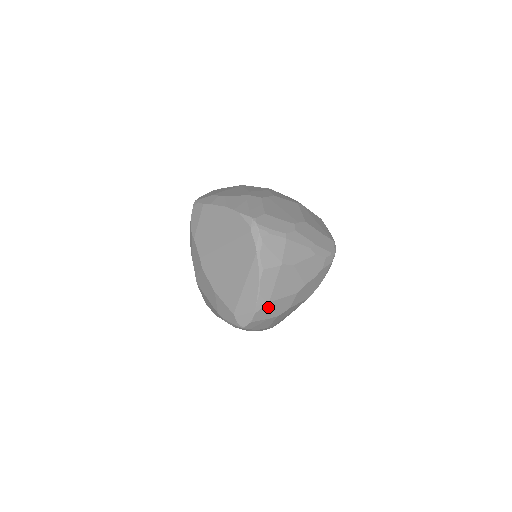
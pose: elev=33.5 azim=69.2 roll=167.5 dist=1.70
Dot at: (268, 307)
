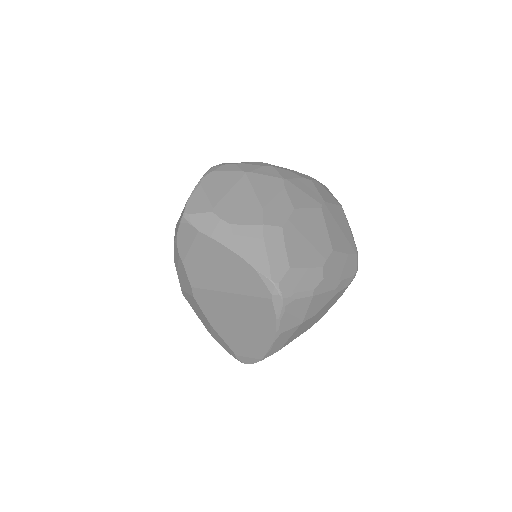
Dot at: occluded
